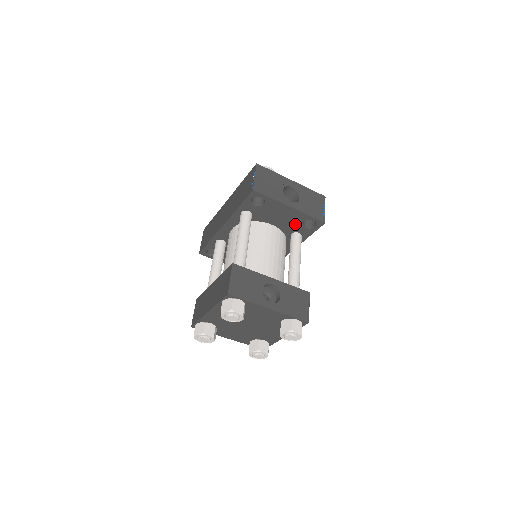
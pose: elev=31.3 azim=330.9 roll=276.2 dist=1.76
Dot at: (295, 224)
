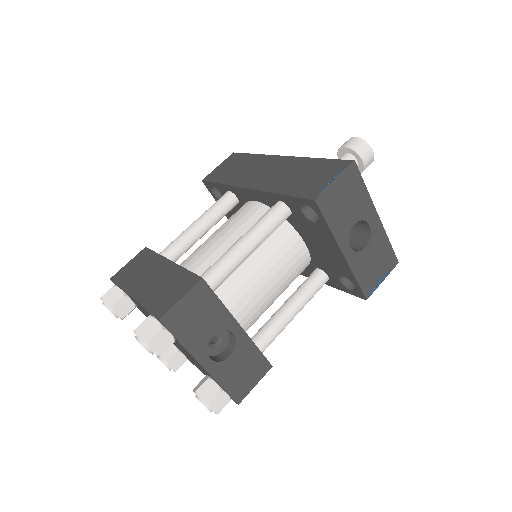
Dot at: (332, 268)
